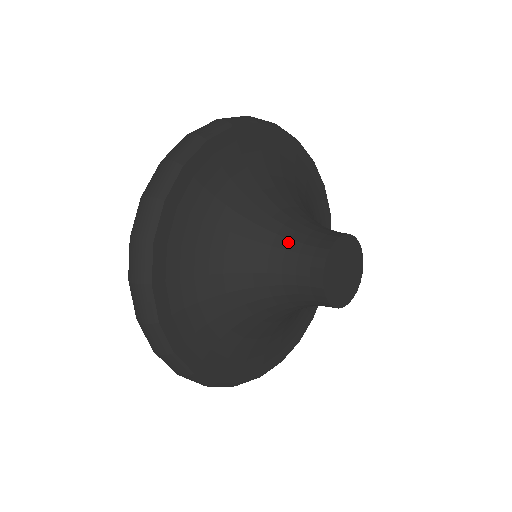
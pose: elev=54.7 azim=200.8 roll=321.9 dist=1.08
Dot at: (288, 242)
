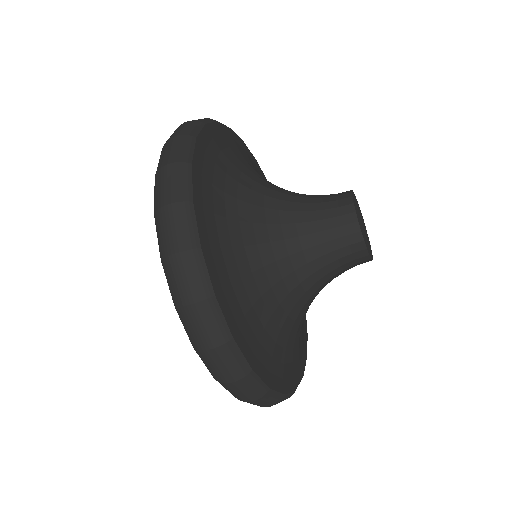
Dot at: (313, 237)
